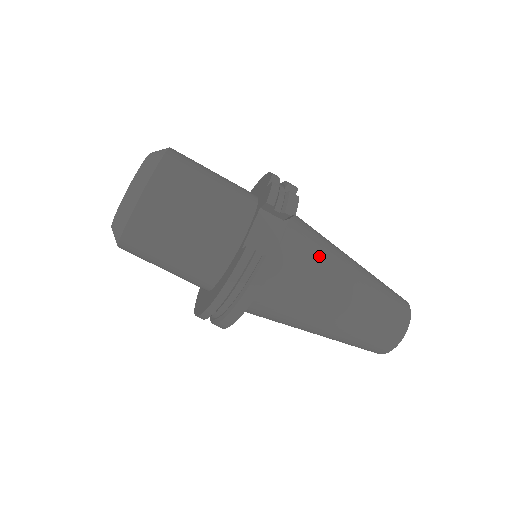
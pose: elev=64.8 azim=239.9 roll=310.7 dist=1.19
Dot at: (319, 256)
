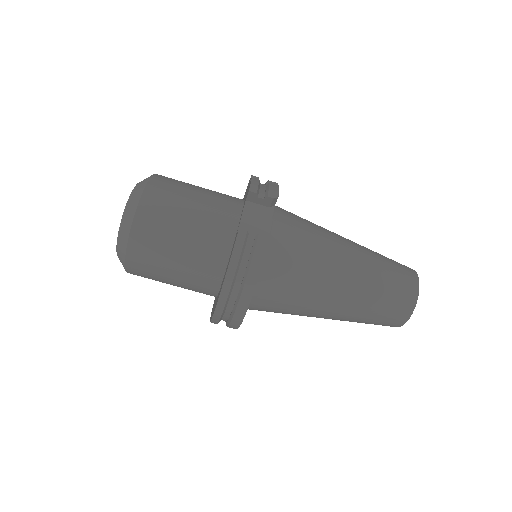
Dot at: (312, 235)
